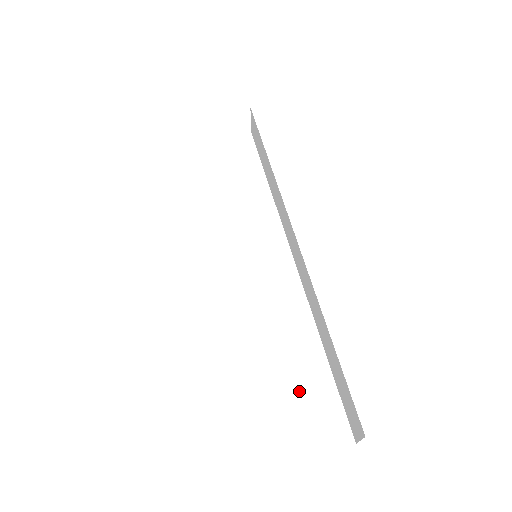
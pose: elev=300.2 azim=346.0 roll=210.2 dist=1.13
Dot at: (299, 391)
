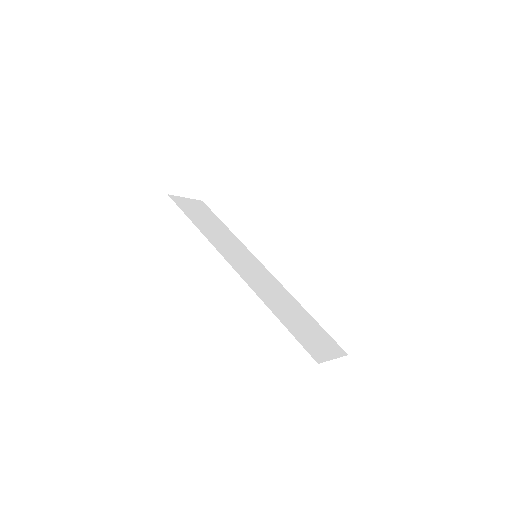
Dot at: (309, 329)
